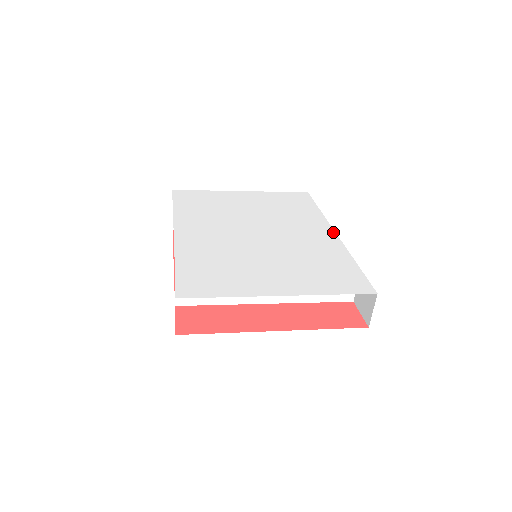
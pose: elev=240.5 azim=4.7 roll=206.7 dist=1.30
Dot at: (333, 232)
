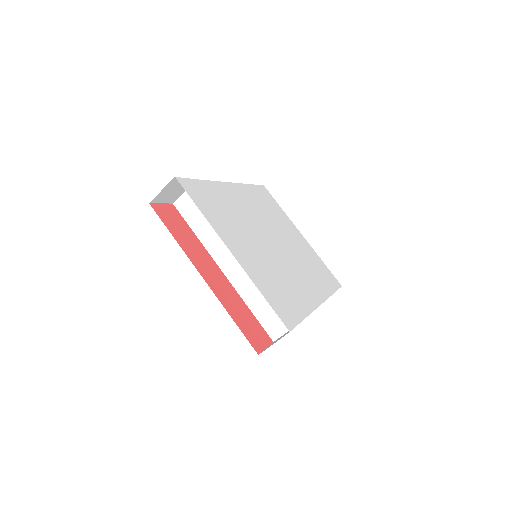
Dot at: (320, 302)
